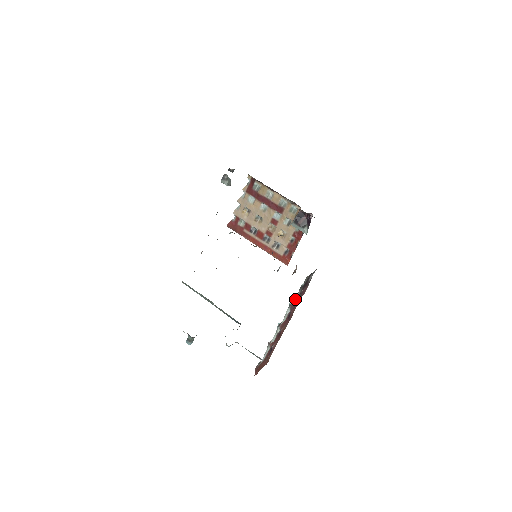
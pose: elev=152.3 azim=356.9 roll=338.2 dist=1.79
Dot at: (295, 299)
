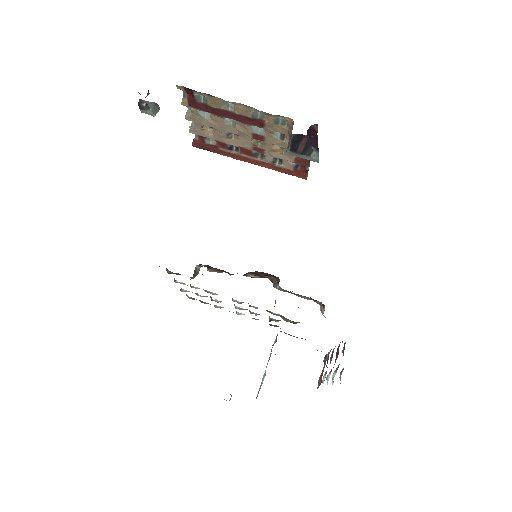
Dot at: occluded
